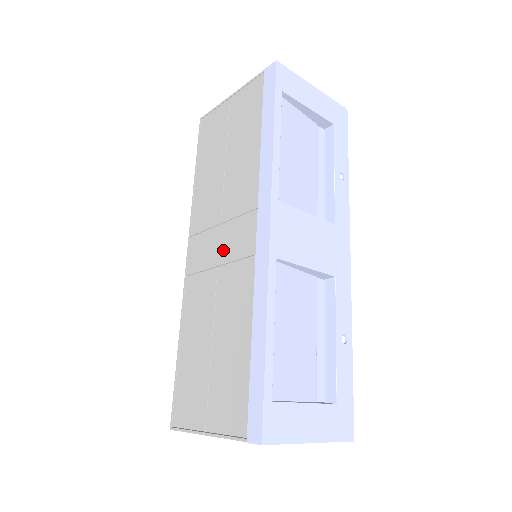
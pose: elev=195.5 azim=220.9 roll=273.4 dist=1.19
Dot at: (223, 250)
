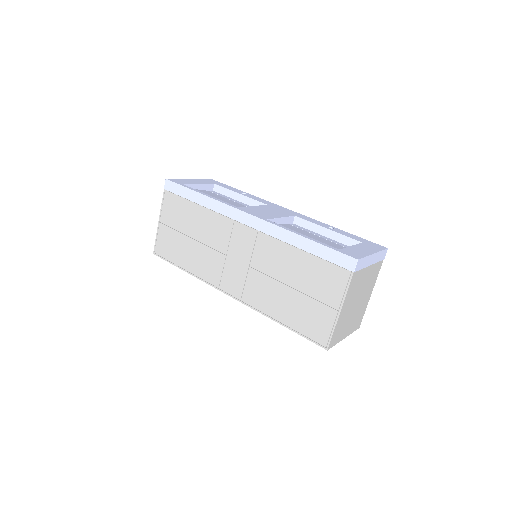
Dot at: (242, 258)
